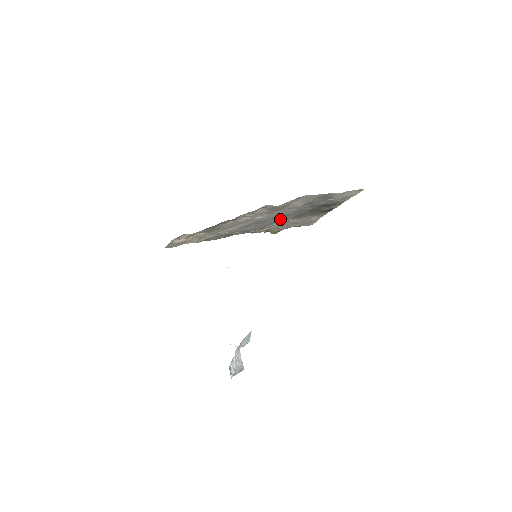
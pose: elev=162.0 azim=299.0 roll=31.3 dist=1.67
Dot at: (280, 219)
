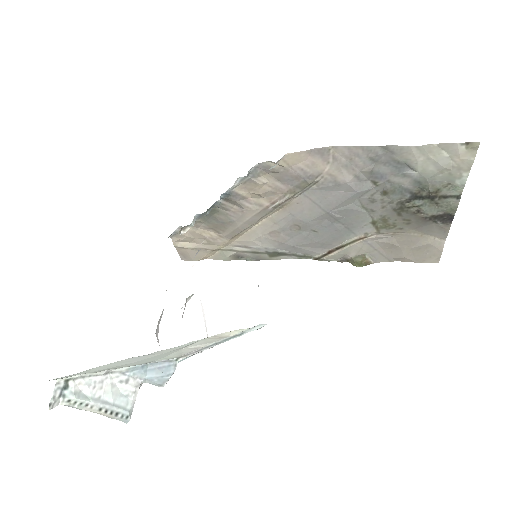
Dot at: (345, 227)
